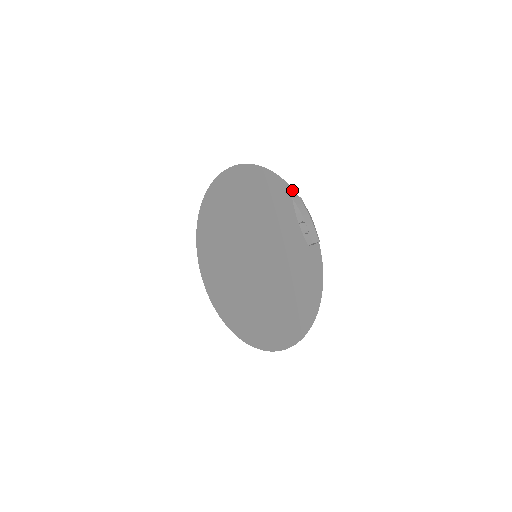
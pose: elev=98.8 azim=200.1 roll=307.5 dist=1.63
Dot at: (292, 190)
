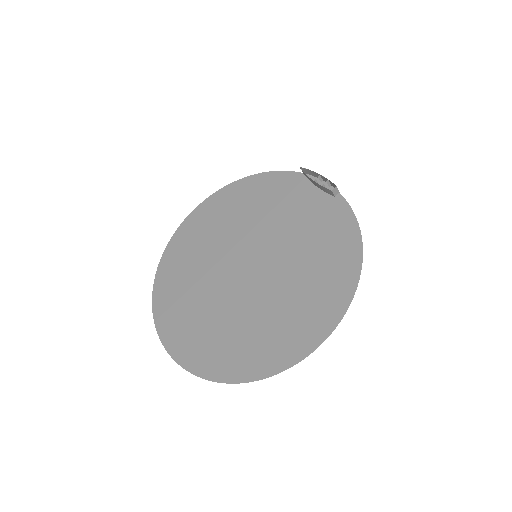
Dot at: (293, 172)
